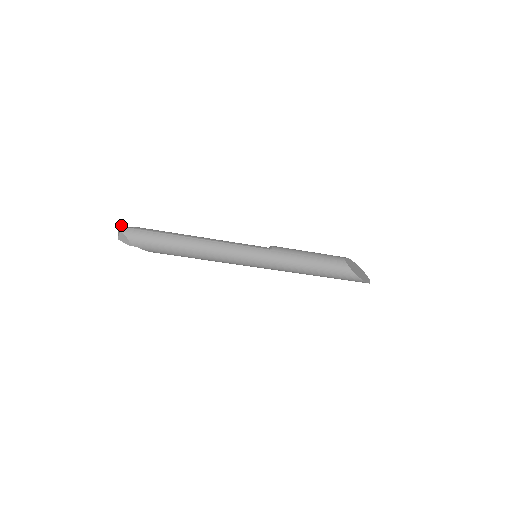
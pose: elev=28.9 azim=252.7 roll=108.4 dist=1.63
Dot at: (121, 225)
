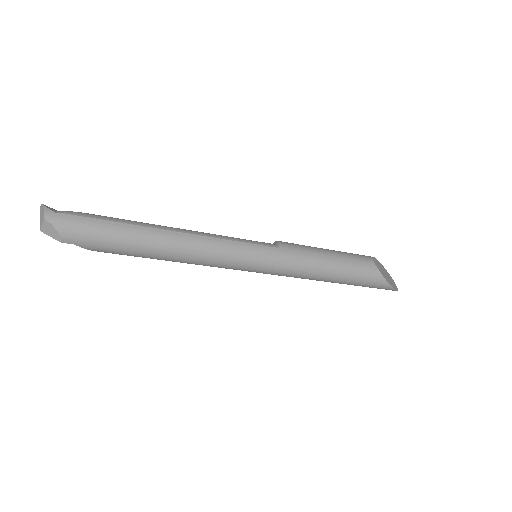
Dot at: (46, 208)
